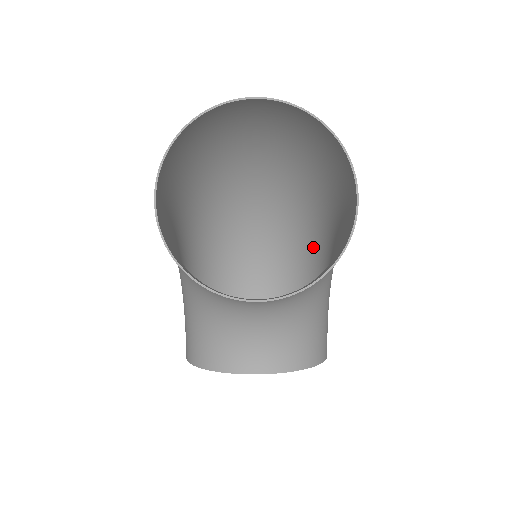
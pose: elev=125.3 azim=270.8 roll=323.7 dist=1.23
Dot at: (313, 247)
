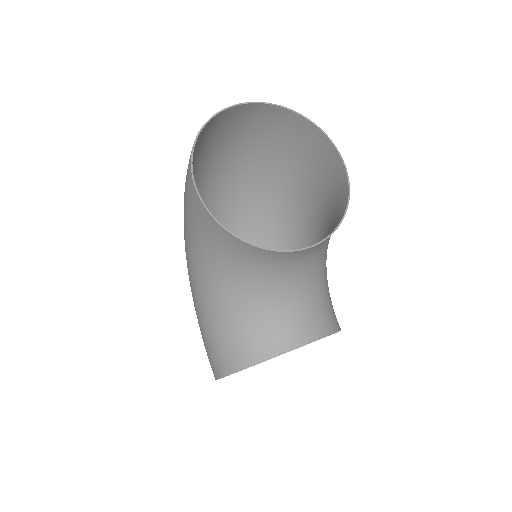
Dot at: (287, 249)
